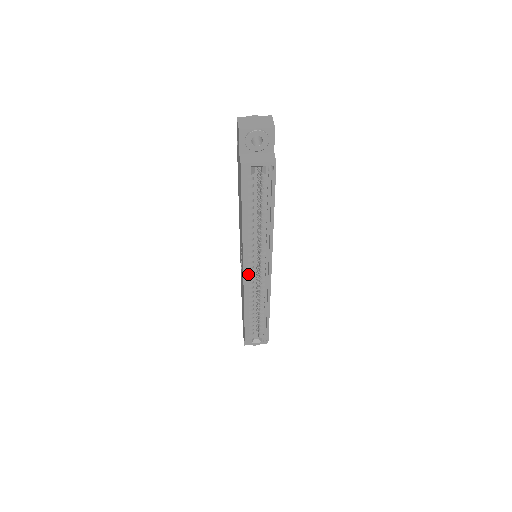
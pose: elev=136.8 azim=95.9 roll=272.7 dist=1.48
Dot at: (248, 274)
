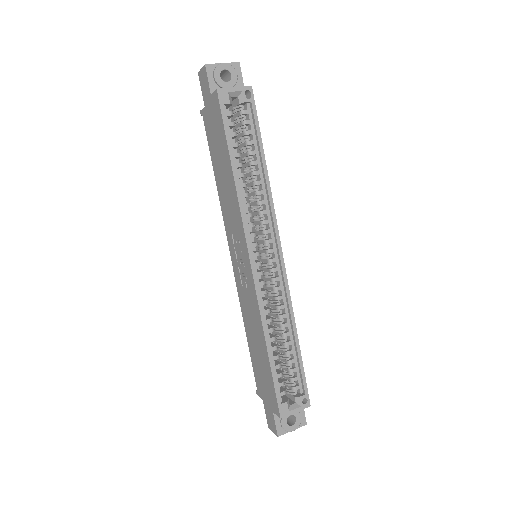
Dot at: (255, 267)
